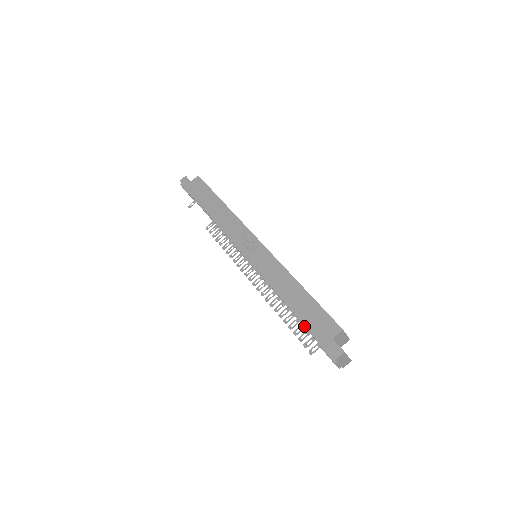
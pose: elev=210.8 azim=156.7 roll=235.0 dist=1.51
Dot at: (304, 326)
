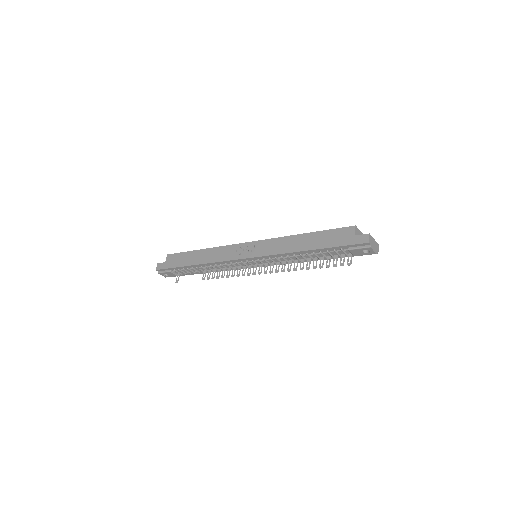
Dot at: (329, 252)
